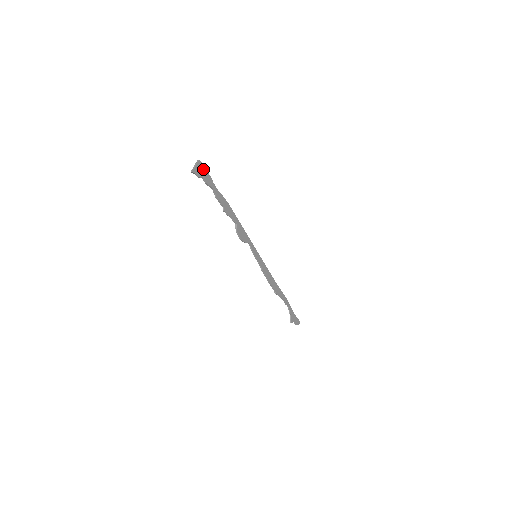
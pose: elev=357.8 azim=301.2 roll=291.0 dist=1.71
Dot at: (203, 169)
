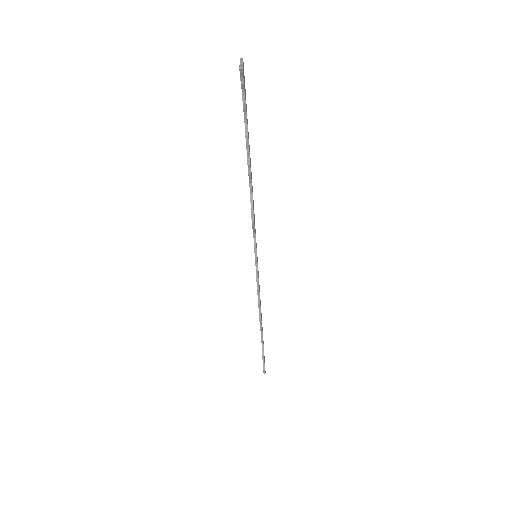
Dot at: (244, 77)
